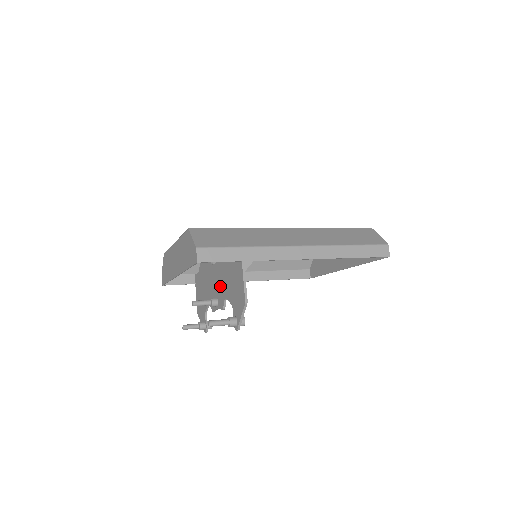
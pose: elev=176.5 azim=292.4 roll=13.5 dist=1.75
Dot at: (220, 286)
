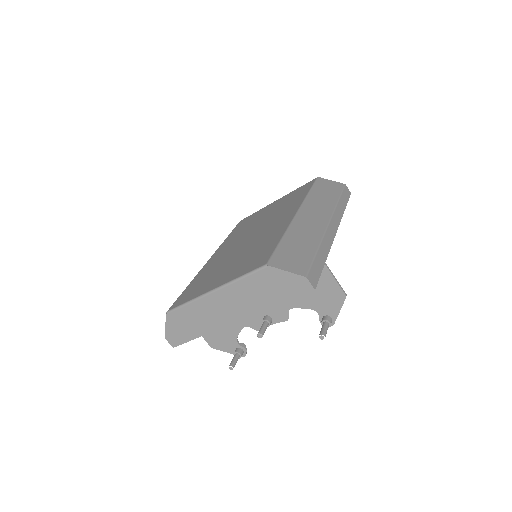
Dot at: occluded
